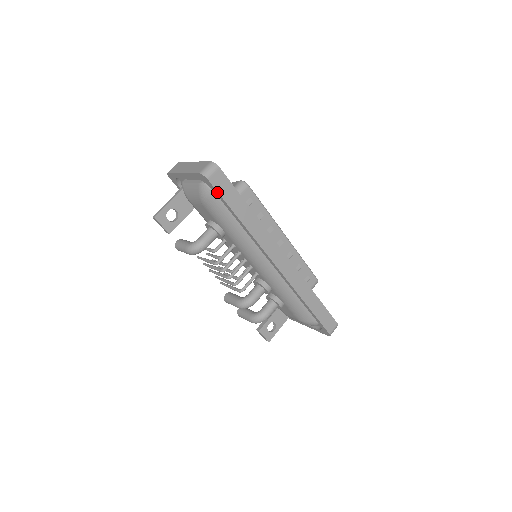
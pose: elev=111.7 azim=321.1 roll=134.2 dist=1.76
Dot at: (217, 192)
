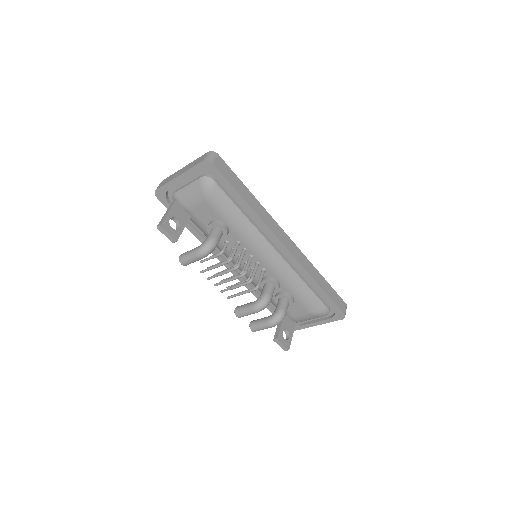
Dot at: (222, 176)
